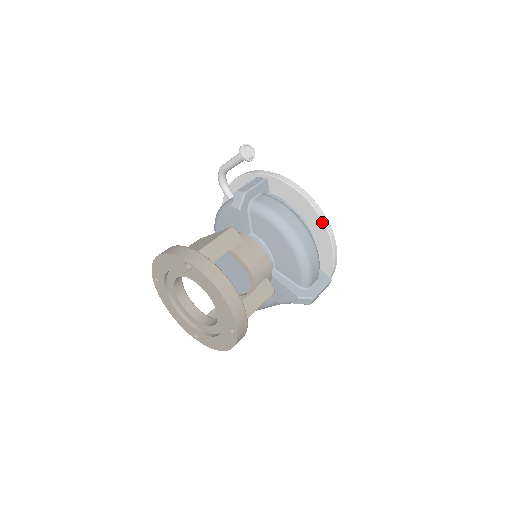
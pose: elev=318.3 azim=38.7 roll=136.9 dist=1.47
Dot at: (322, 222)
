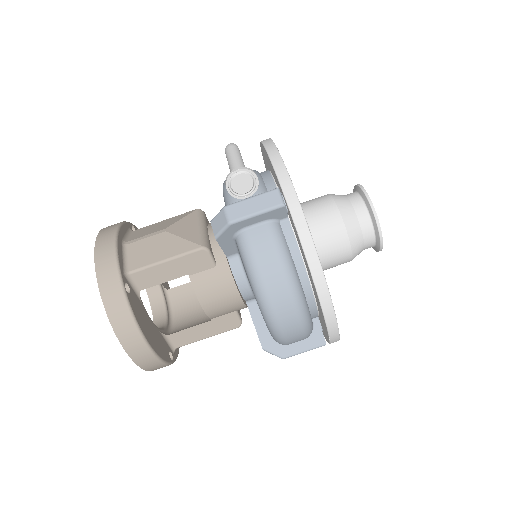
Dot at: (323, 317)
